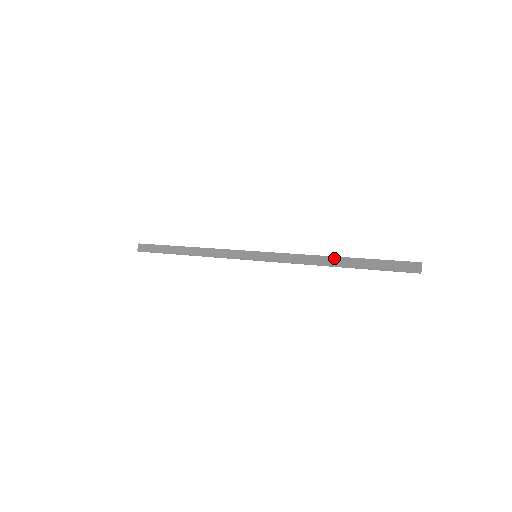
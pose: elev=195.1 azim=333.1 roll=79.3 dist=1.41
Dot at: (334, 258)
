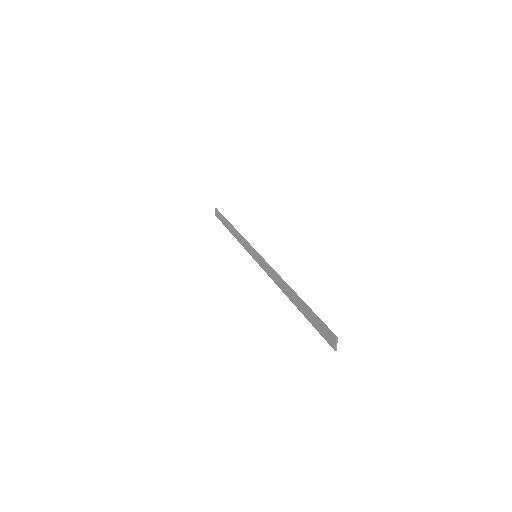
Dot at: (289, 289)
